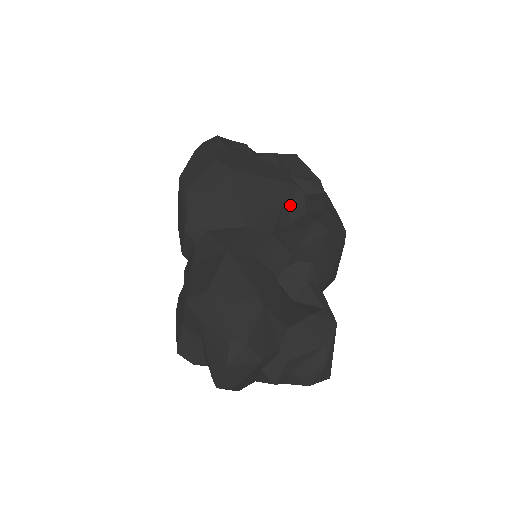
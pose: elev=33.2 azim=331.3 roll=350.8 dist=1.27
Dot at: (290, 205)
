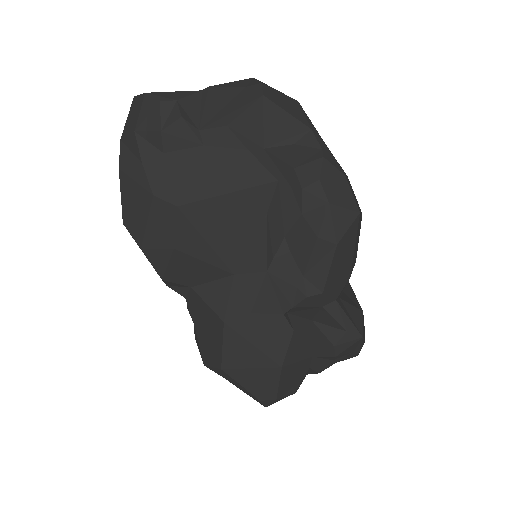
Dot at: (277, 213)
